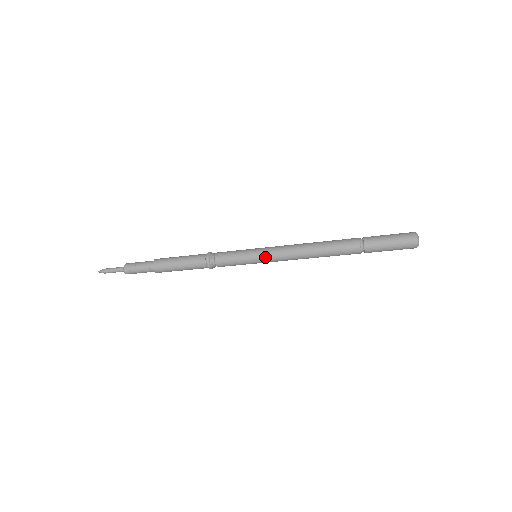
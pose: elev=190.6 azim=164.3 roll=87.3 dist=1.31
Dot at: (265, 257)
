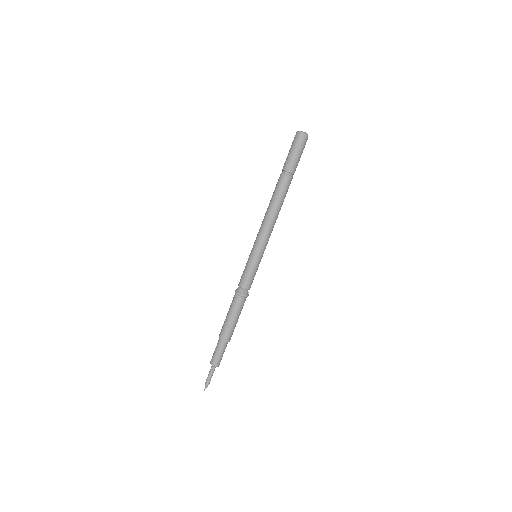
Dot at: (255, 247)
